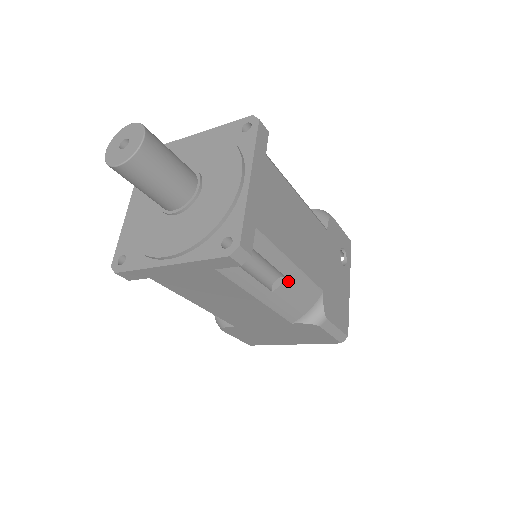
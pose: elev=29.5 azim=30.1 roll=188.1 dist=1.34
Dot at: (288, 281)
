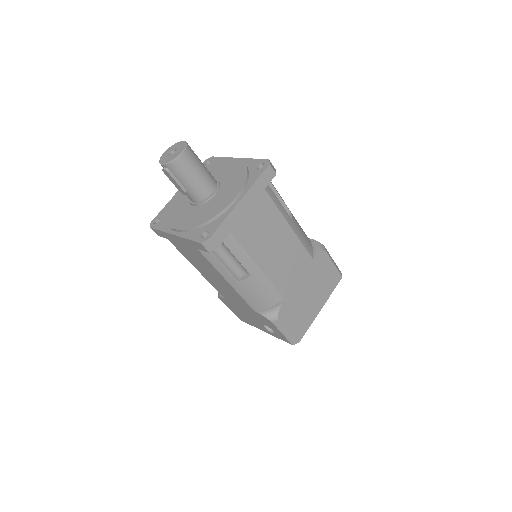
Dot at: (293, 216)
